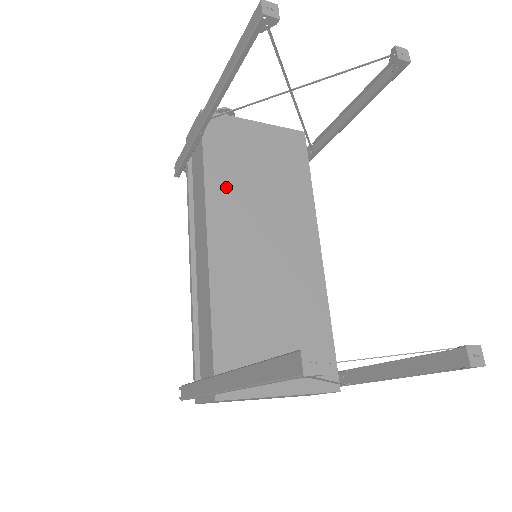
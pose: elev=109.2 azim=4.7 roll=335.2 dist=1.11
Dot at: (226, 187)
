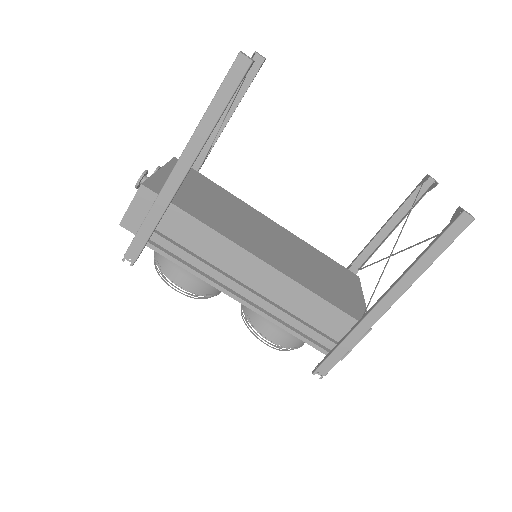
Dot at: (219, 223)
